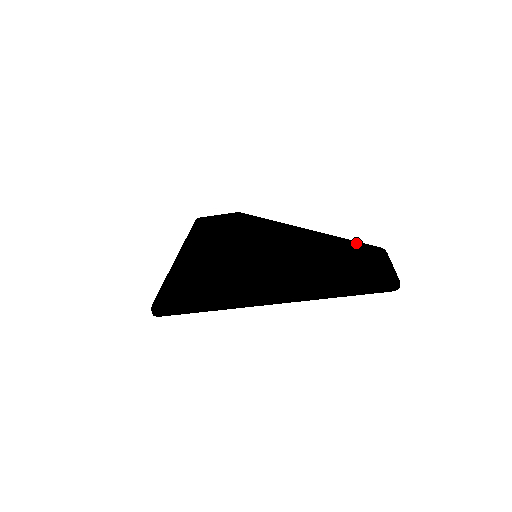
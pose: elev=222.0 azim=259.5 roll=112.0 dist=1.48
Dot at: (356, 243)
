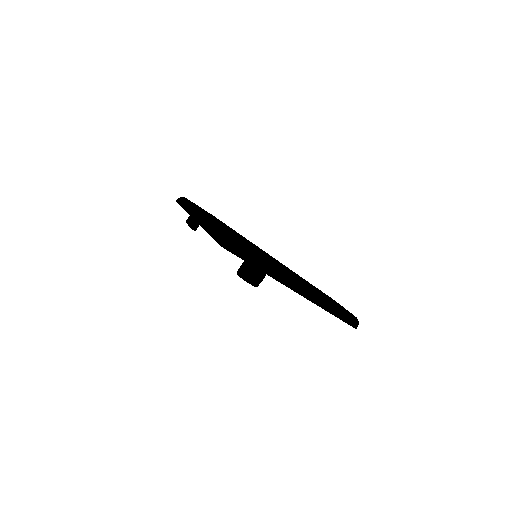
Dot at: (320, 290)
